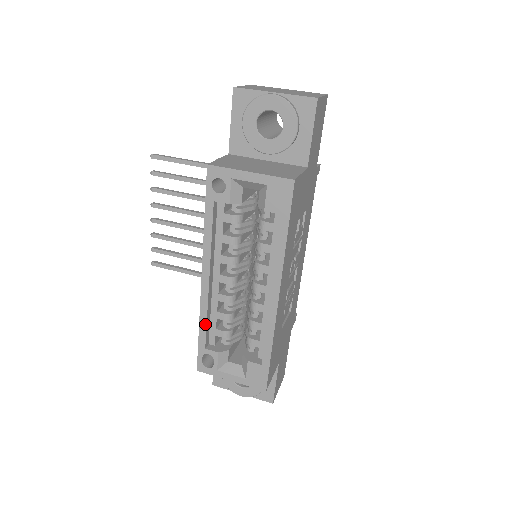
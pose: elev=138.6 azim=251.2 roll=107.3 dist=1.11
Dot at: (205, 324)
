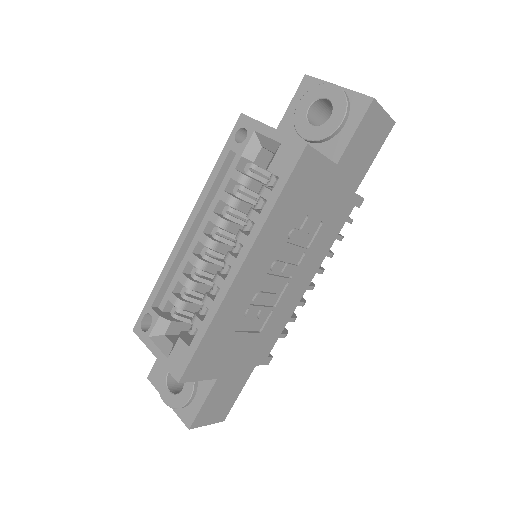
Dot at: (164, 278)
